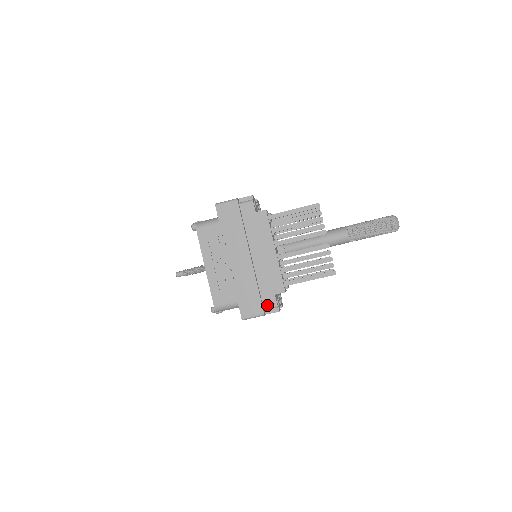
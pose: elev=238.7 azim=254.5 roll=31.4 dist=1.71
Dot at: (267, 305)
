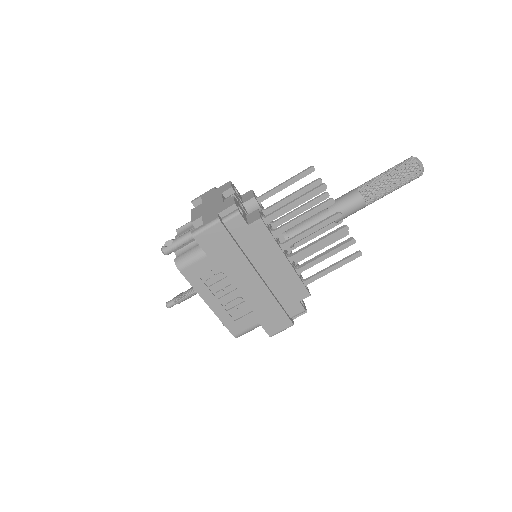
Dot at: (293, 314)
